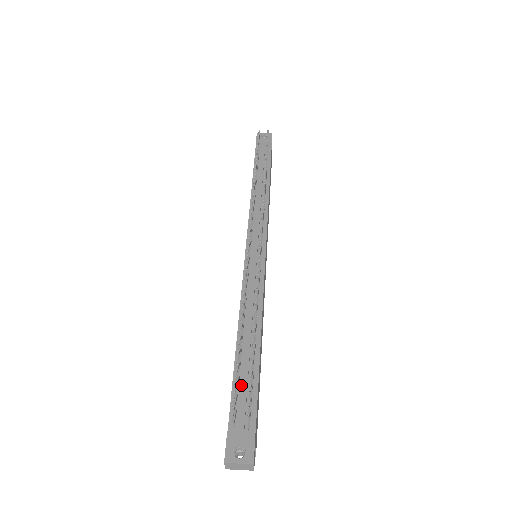
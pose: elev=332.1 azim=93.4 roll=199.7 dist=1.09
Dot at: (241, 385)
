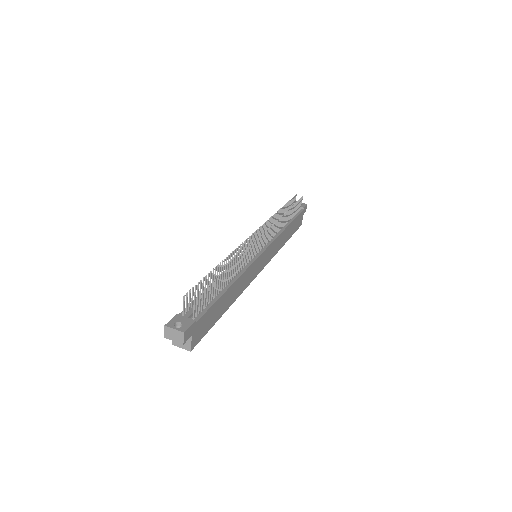
Dot at: occluded
